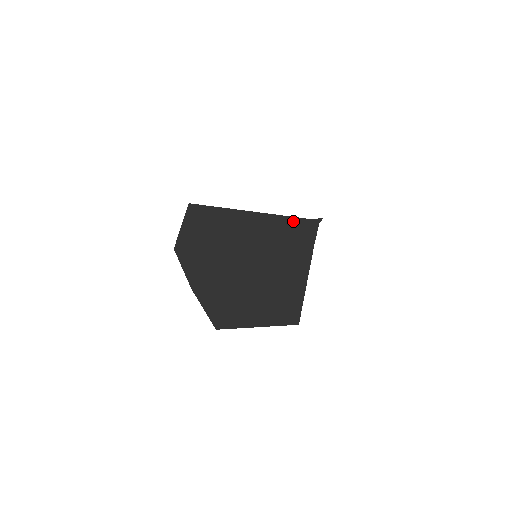
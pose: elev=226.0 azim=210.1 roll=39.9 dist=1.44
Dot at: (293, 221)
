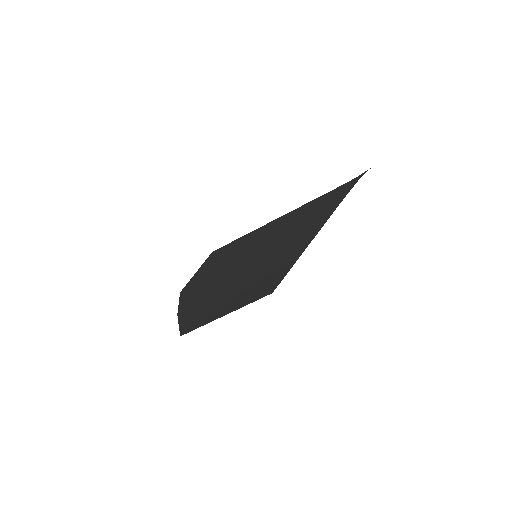
Dot at: (321, 199)
